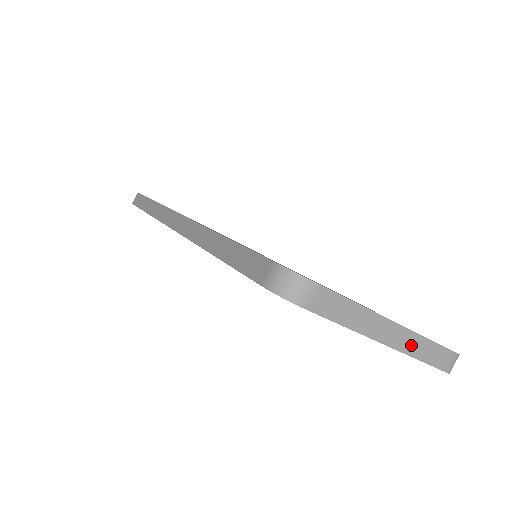
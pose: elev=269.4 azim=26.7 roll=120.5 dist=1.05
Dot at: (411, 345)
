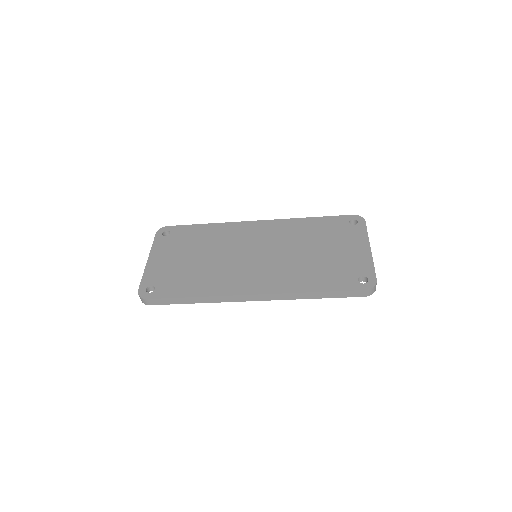
Dot at: occluded
